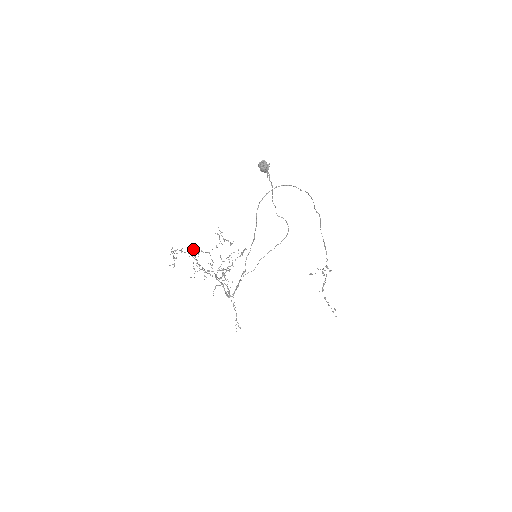
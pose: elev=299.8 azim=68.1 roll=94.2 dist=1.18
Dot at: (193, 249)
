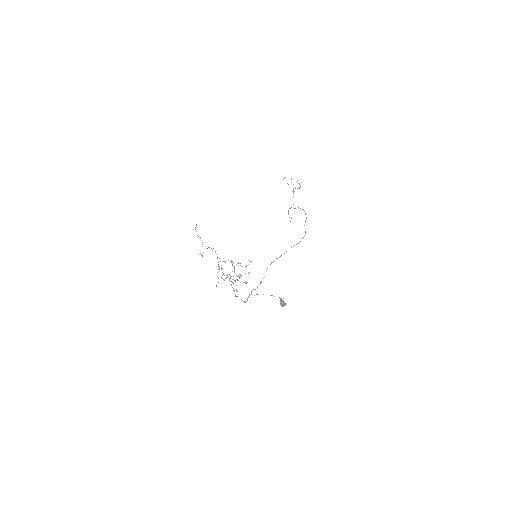
Dot at: (219, 267)
